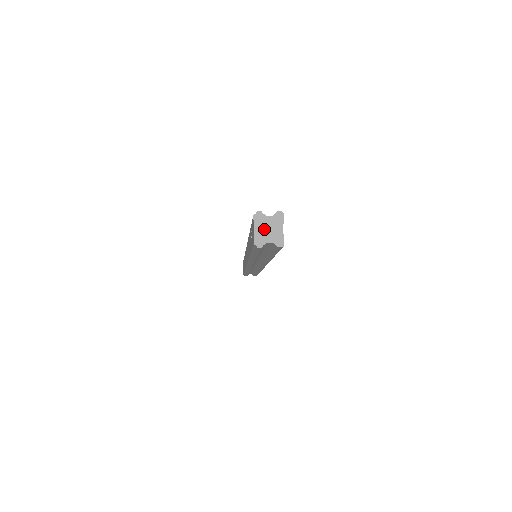
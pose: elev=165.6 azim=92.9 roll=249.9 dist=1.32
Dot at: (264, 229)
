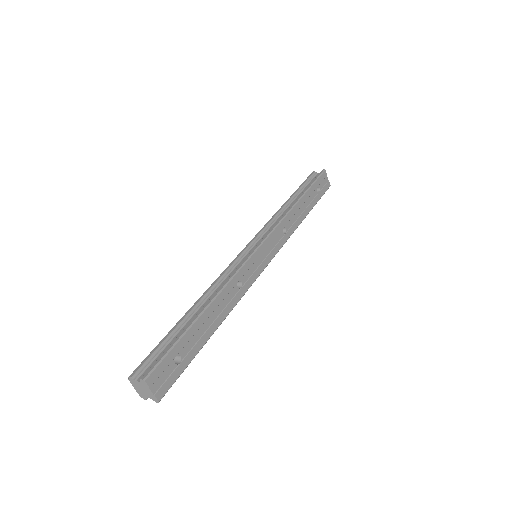
Dot at: (140, 389)
